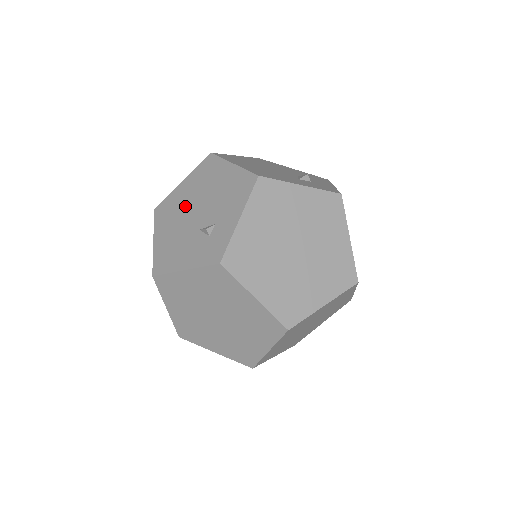
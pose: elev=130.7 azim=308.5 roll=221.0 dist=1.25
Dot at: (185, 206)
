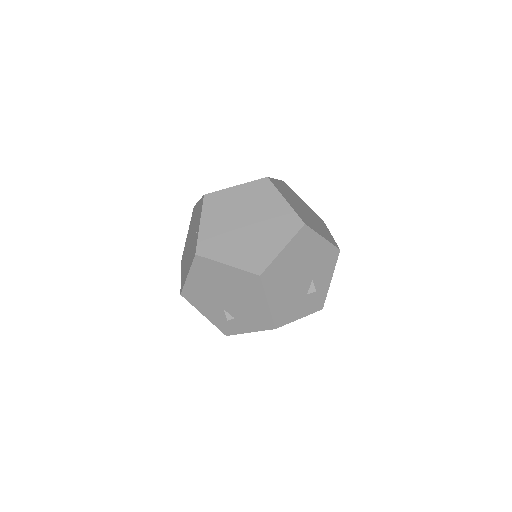
Dot at: (221, 285)
